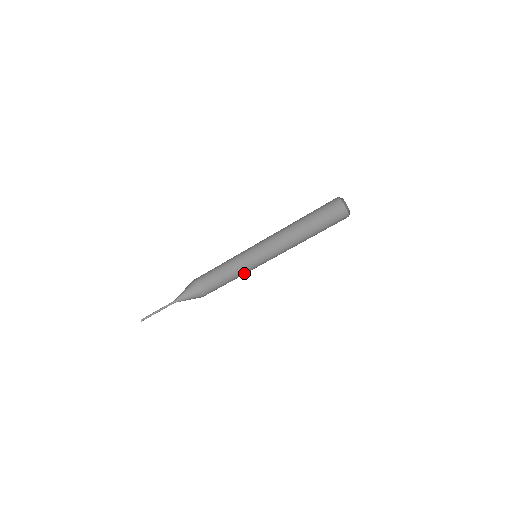
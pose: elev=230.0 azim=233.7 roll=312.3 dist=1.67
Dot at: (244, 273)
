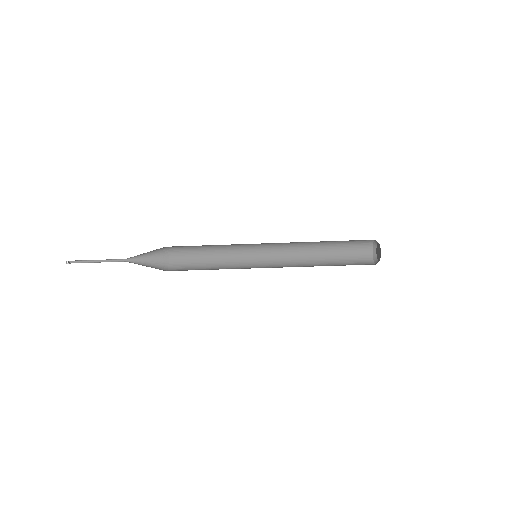
Dot at: (231, 258)
